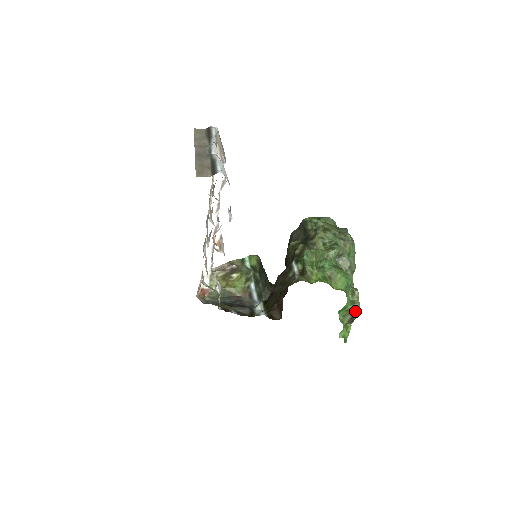
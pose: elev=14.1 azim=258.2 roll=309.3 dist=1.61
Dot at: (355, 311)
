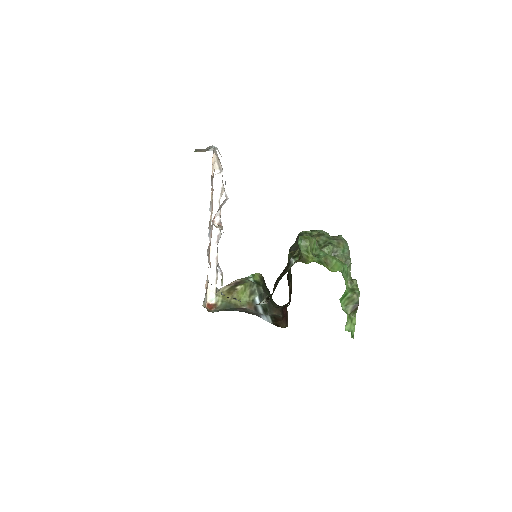
Dot at: (356, 298)
